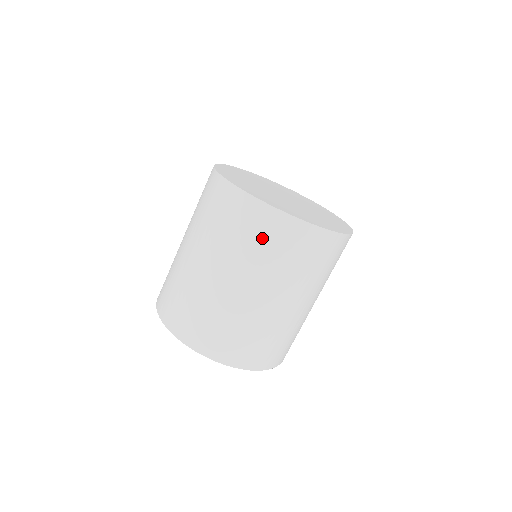
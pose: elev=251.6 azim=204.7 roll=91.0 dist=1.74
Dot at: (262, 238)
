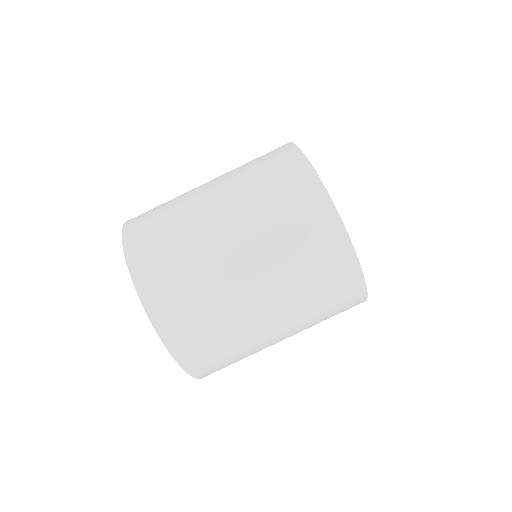
Dot at: (307, 241)
